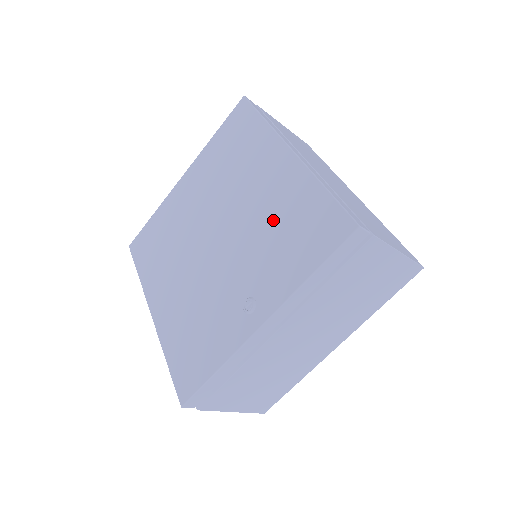
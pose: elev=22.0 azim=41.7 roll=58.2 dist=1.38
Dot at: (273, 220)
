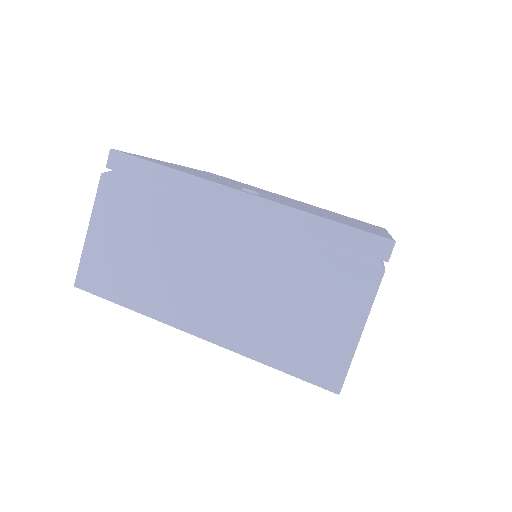
Dot at: (331, 216)
